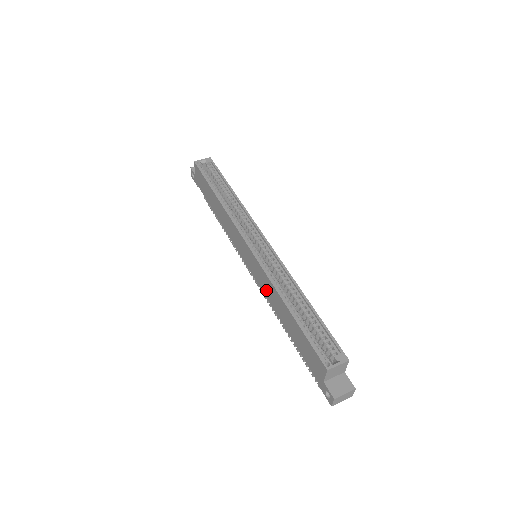
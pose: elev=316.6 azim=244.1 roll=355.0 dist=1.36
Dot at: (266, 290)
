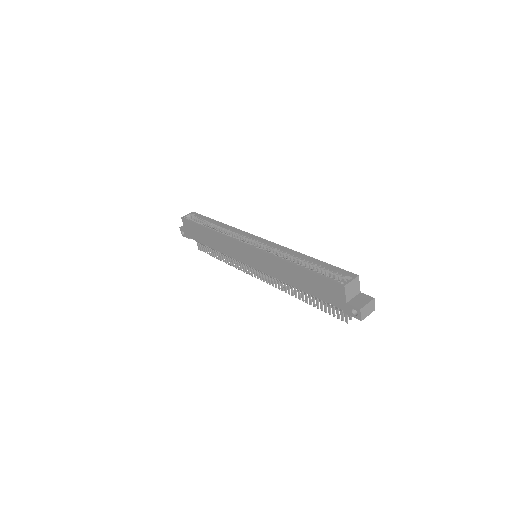
Dot at: (274, 271)
